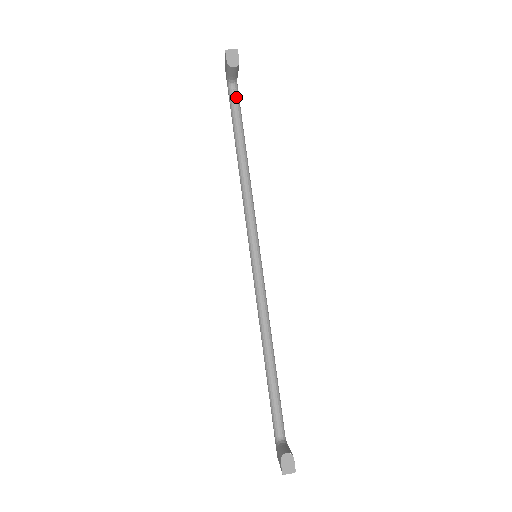
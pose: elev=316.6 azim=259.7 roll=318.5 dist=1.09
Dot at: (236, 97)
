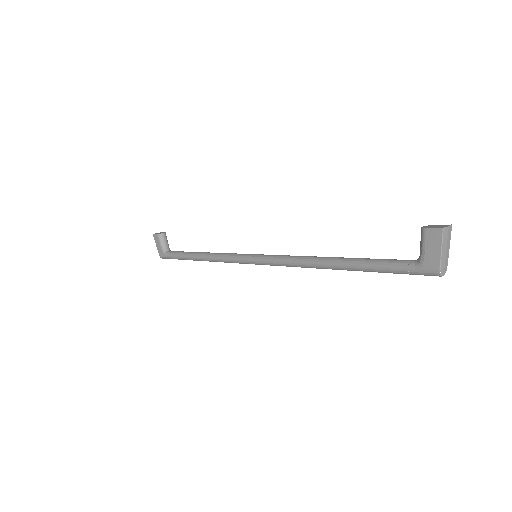
Dot at: (175, 251)
